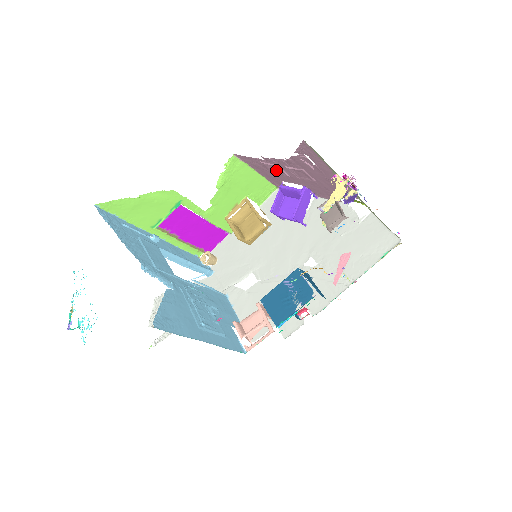
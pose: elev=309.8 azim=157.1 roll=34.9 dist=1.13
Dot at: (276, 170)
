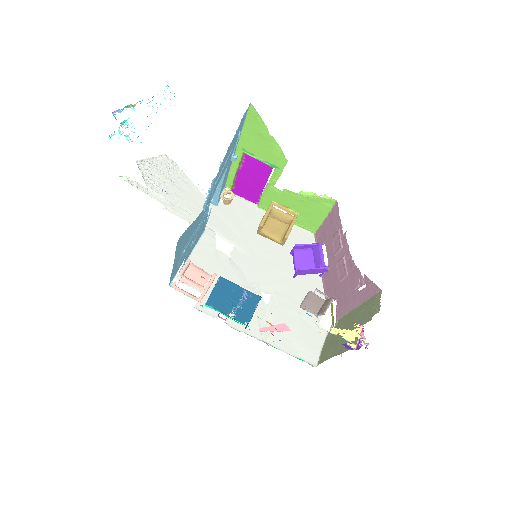
Dot at: (336, 243)
